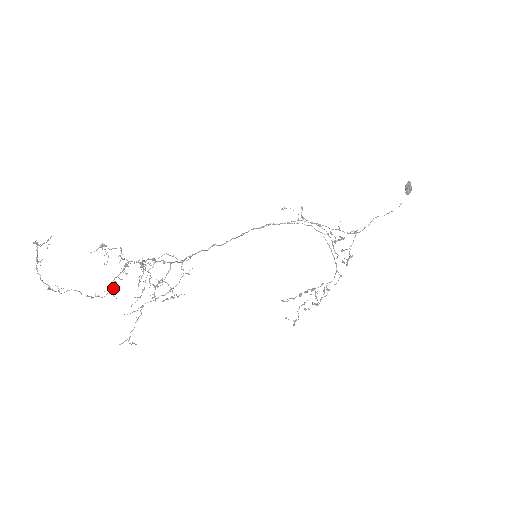
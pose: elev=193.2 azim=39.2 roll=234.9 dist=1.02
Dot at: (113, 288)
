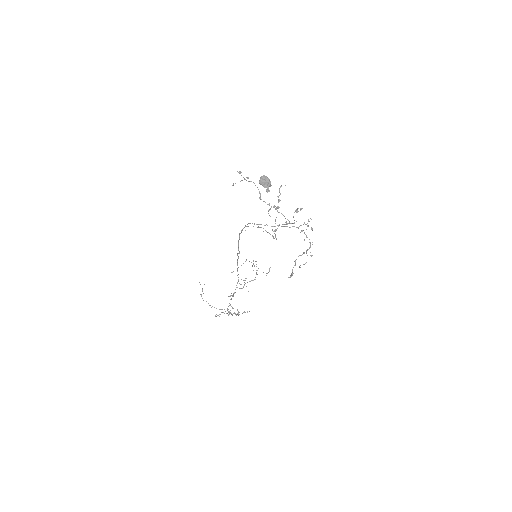
Dot at: (236, 315)
